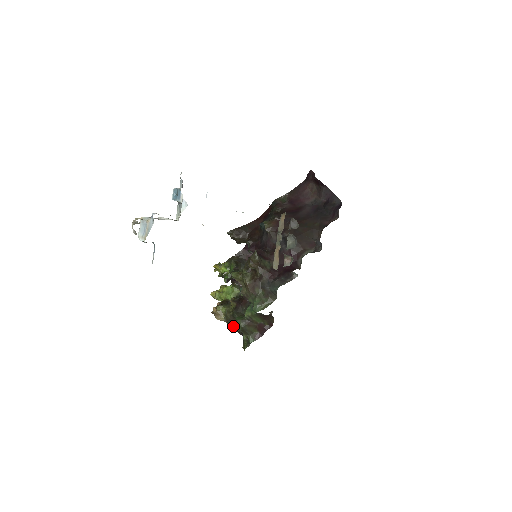
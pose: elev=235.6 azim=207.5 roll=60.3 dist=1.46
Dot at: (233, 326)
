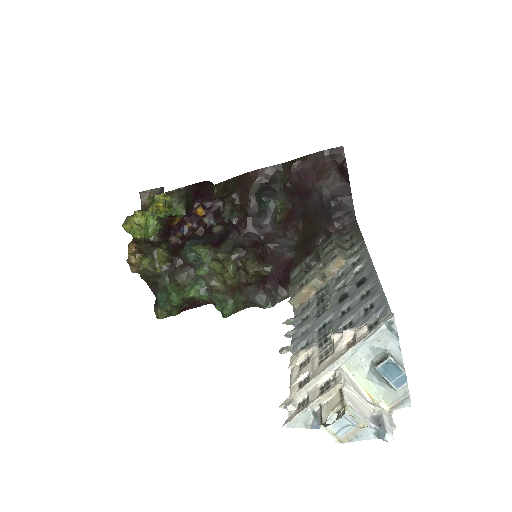
Dot at: (147, 280)
